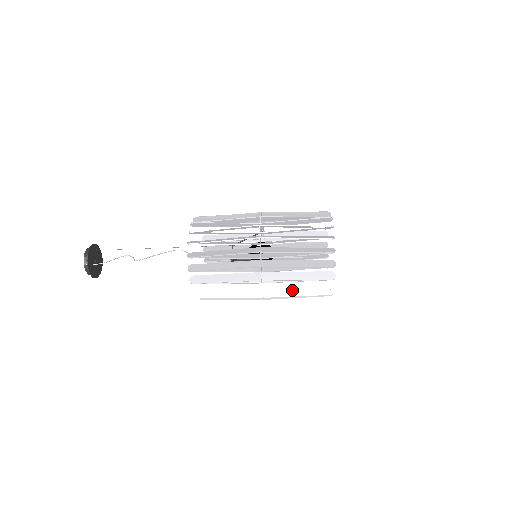
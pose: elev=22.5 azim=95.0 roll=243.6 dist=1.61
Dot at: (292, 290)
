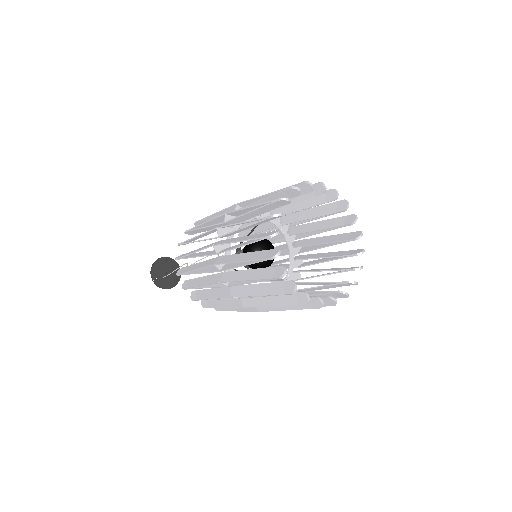
Dot at: occluded
